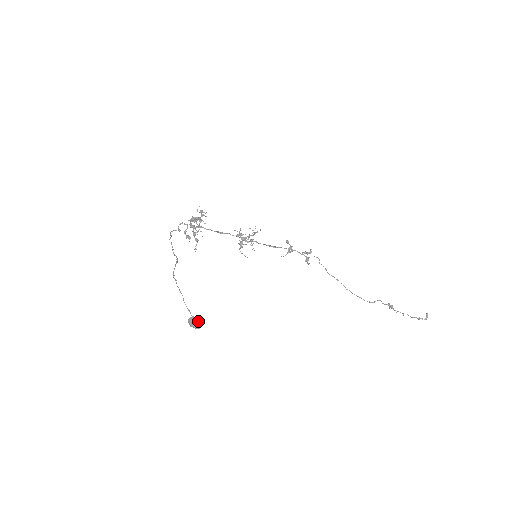
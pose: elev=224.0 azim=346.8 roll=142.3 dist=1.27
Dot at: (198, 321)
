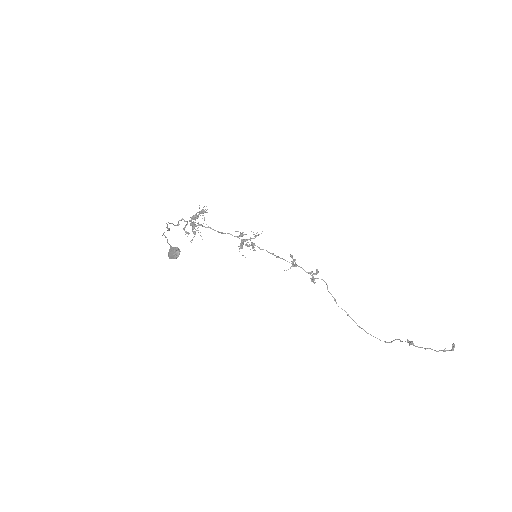
Dot at: (178, 248)
